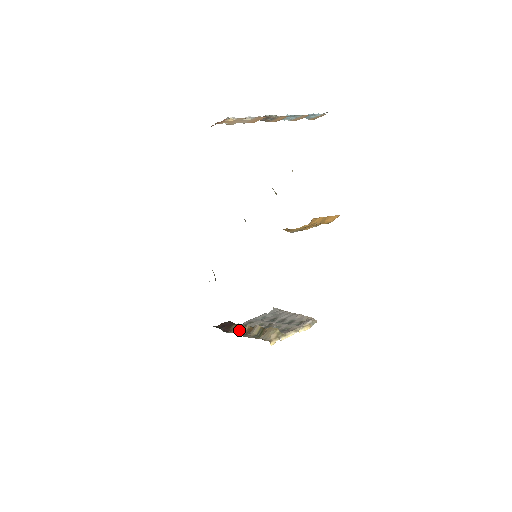
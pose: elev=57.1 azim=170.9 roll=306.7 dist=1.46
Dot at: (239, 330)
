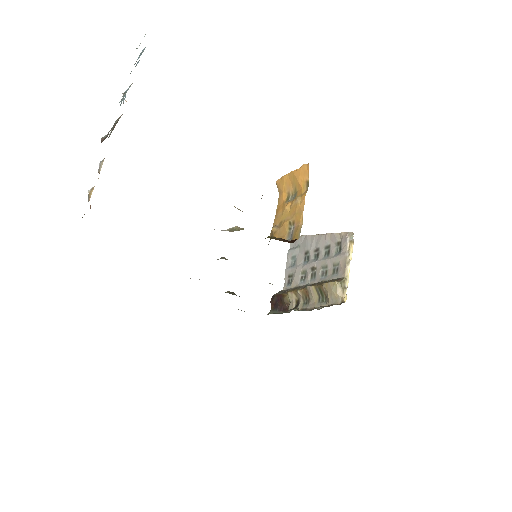
Dot at: (295, 300)
